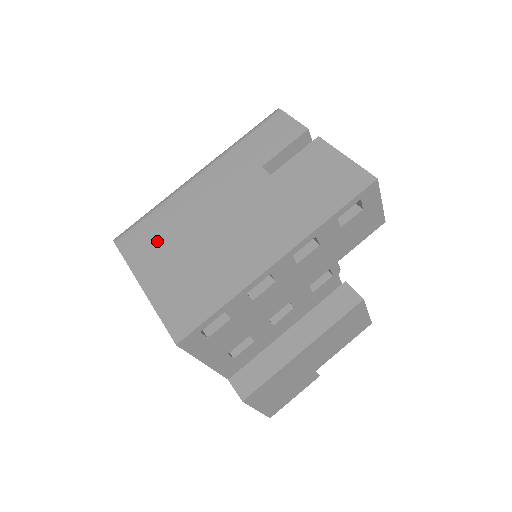
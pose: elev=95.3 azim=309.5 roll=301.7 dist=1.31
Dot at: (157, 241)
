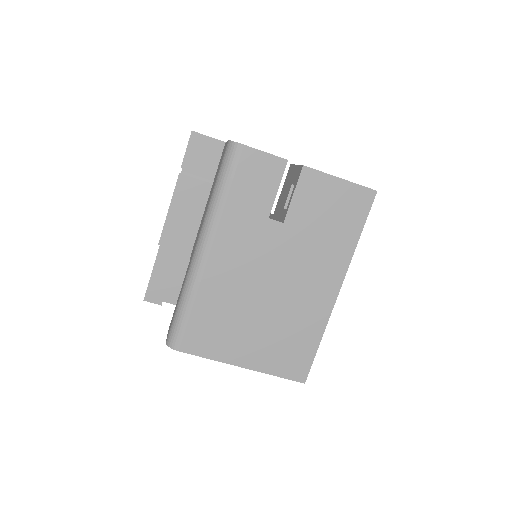
Dot at: (221, 329)
